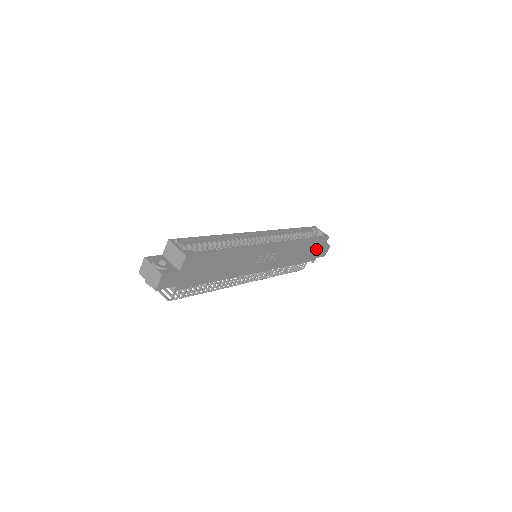
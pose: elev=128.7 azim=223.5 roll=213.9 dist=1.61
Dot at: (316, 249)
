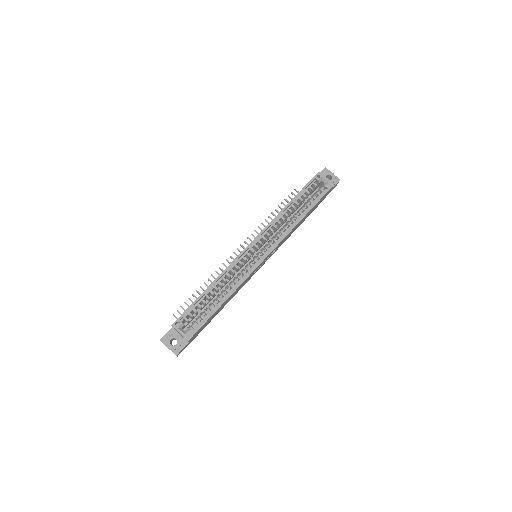
Dot at: occluded
